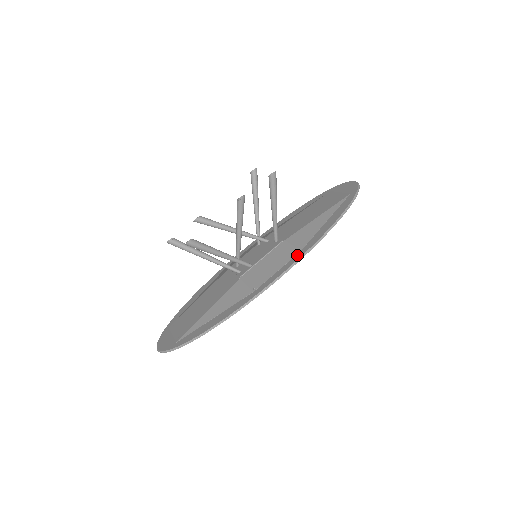
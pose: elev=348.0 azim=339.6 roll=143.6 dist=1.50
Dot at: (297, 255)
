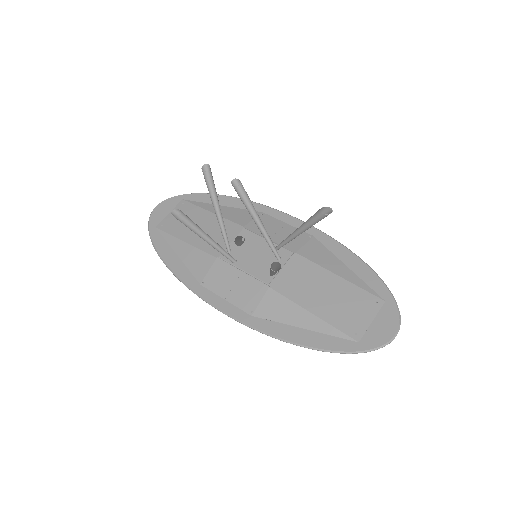
Dot at: (245, 314)
